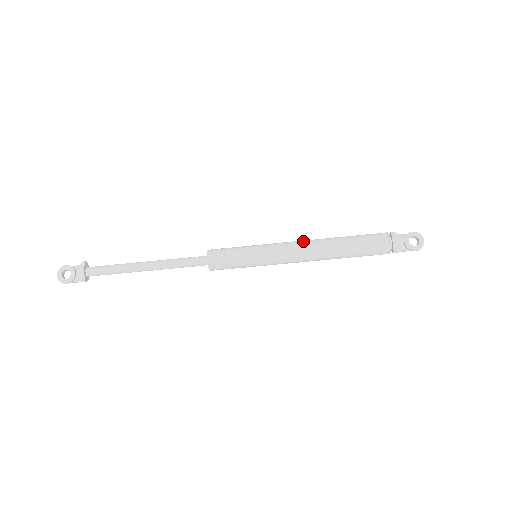
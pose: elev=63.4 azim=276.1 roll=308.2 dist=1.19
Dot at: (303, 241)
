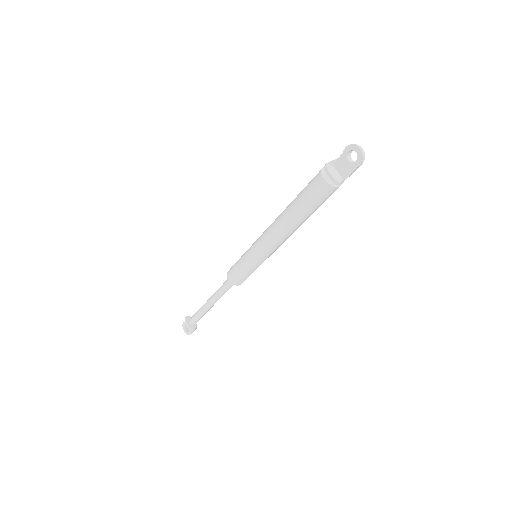
Dot at: (270, 225)
